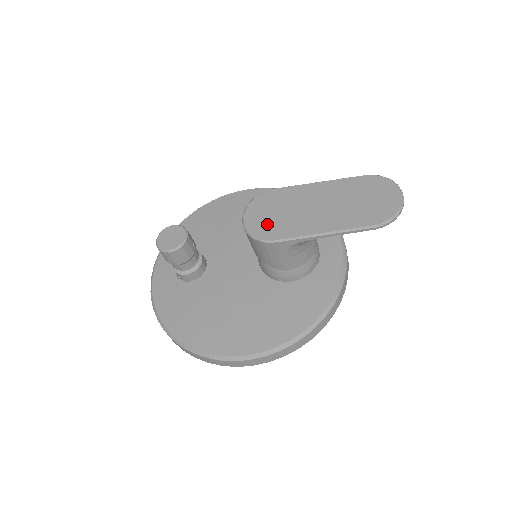
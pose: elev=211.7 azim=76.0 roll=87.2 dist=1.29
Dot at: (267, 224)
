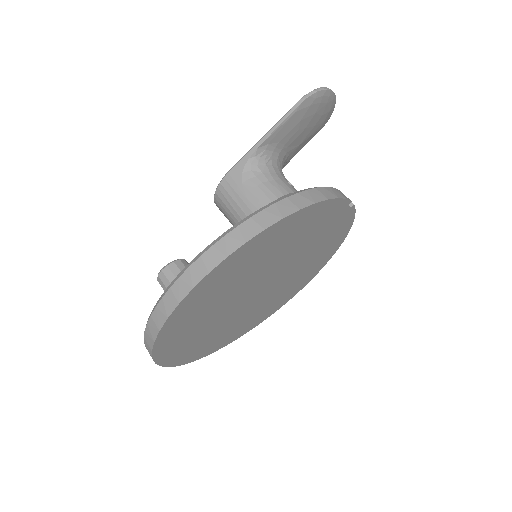
Dot at: occluded
